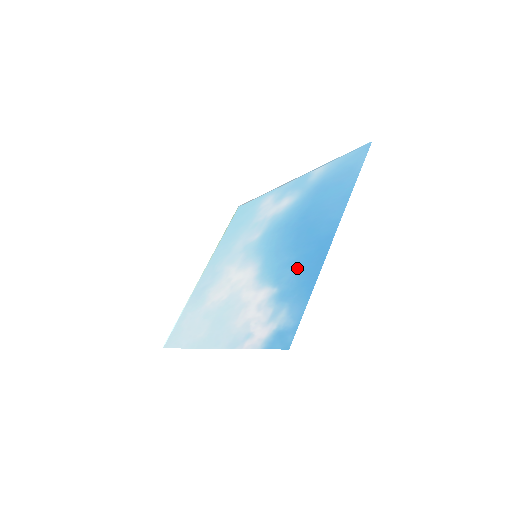
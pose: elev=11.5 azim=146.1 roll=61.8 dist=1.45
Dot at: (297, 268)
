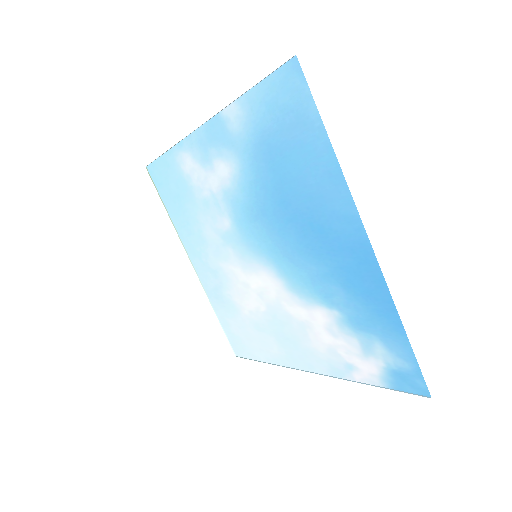
Dot at: (346, 287)
